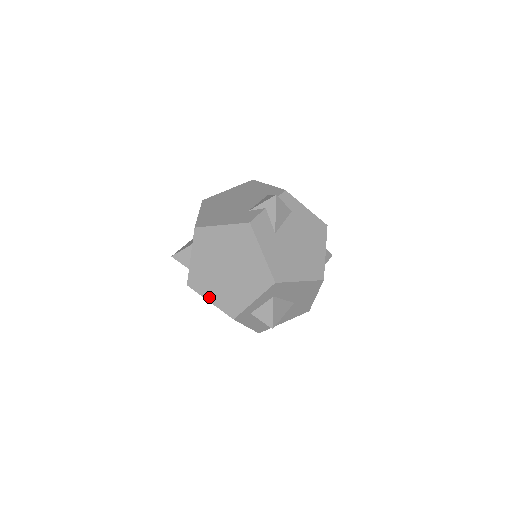
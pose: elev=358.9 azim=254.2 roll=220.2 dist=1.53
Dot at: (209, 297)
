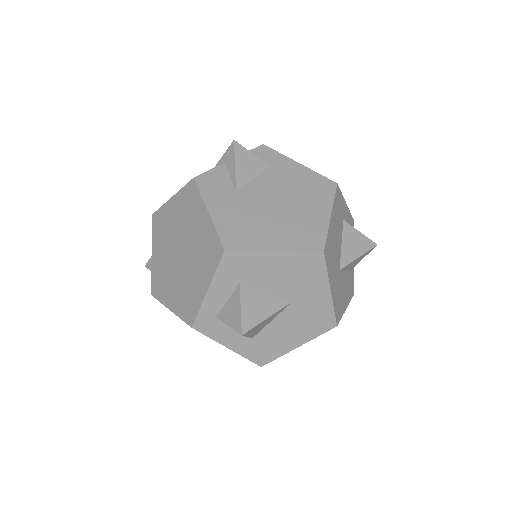
Dot at: (168, 303)
